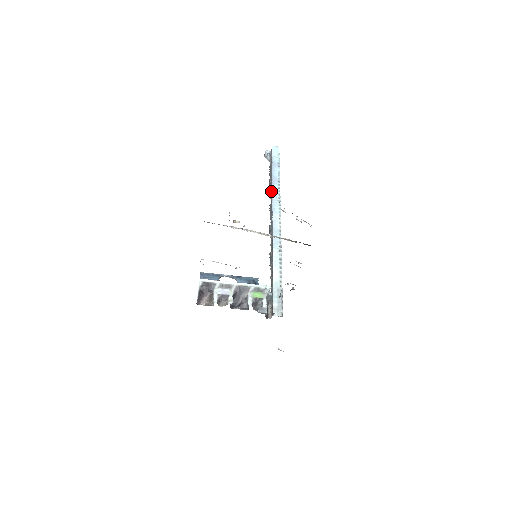
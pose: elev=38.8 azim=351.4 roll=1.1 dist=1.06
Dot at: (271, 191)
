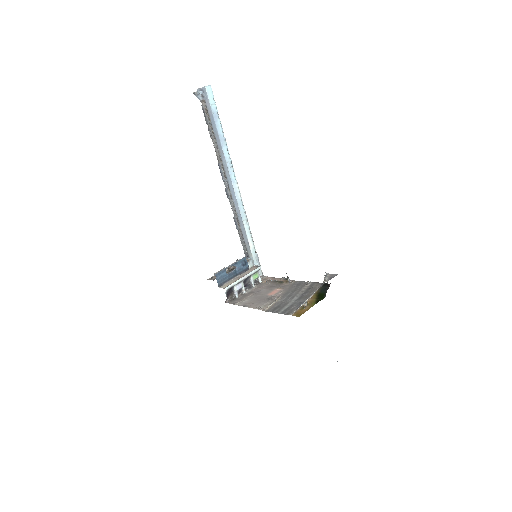
Dot at: (220, 152)
